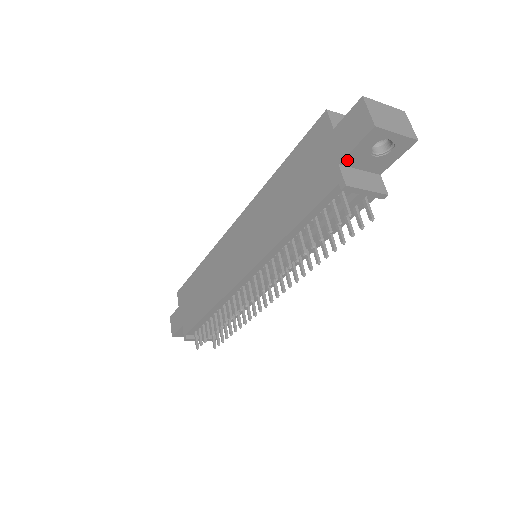
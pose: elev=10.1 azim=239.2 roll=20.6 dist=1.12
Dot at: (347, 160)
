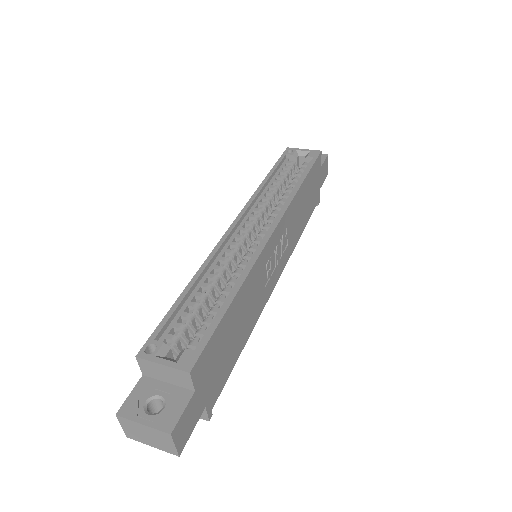
Dot at: occluded
